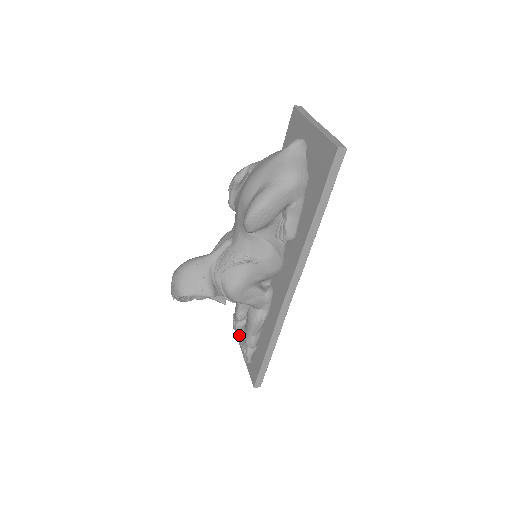
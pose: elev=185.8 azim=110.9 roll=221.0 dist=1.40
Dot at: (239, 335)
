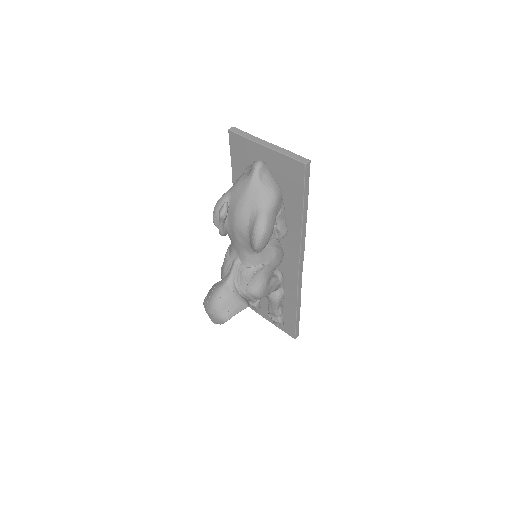
Dot at: occluded
